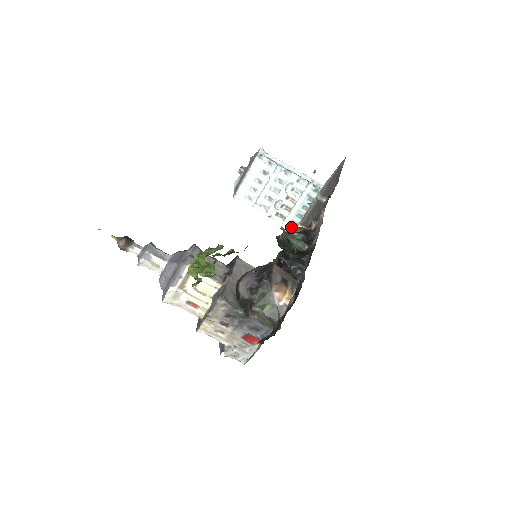
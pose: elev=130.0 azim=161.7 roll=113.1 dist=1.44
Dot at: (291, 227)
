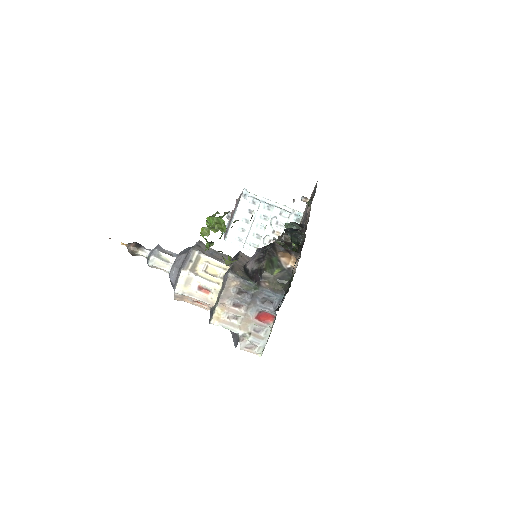
Dot at: occluded
